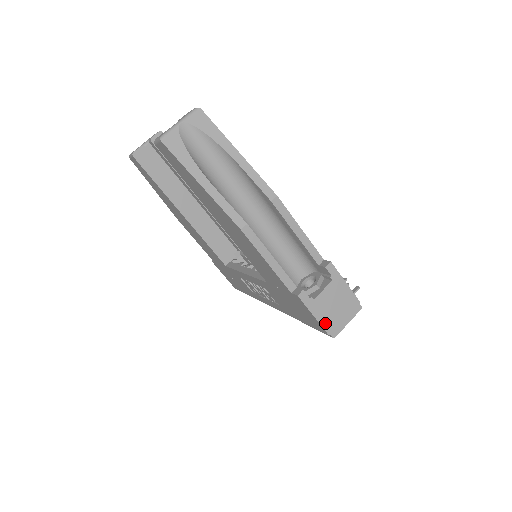
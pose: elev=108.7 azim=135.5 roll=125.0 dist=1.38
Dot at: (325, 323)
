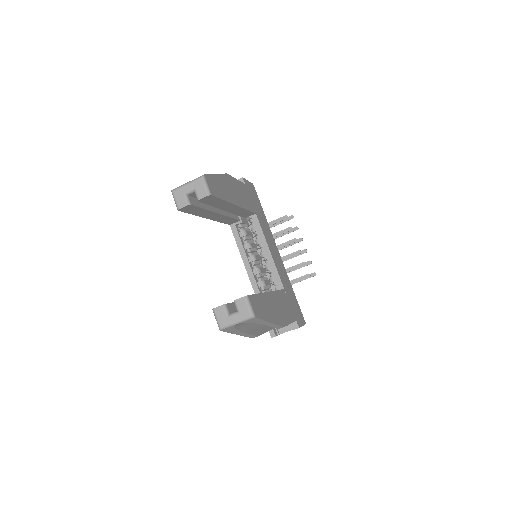
Dot at: occluded
